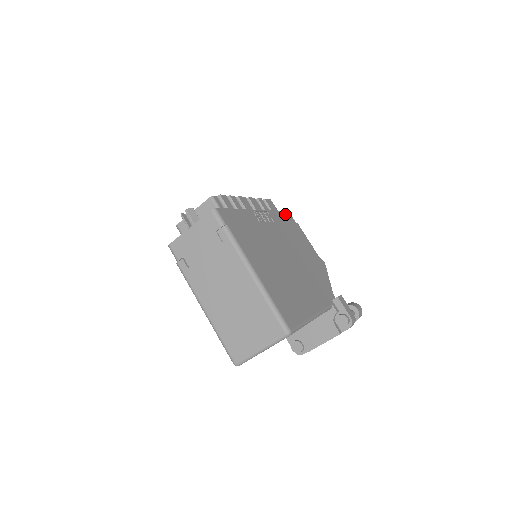
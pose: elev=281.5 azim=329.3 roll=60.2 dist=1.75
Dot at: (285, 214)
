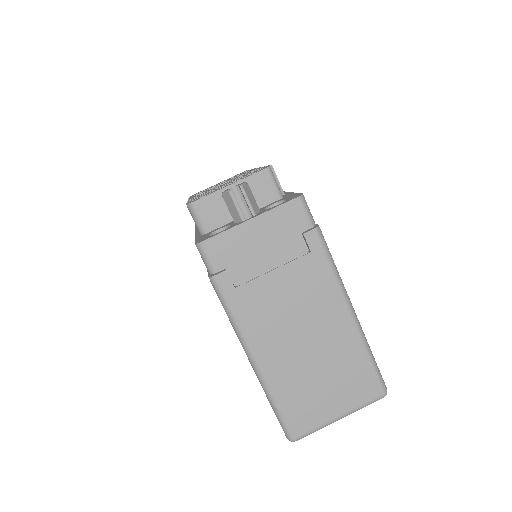
Dot at: occluded
